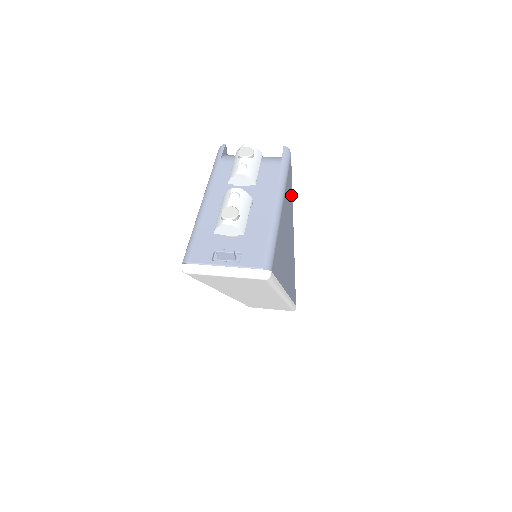
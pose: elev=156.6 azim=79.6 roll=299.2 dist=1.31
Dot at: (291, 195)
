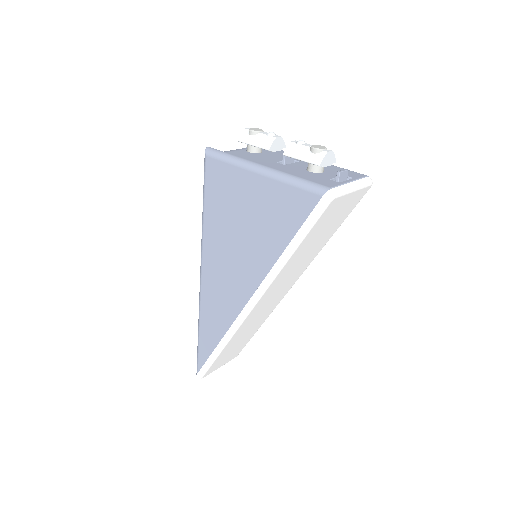
Dot at: occluded
